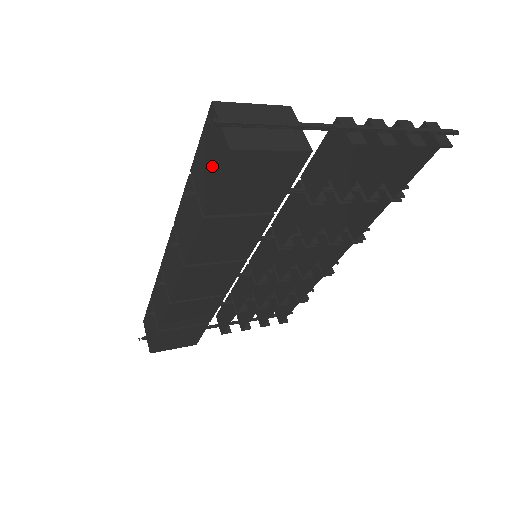
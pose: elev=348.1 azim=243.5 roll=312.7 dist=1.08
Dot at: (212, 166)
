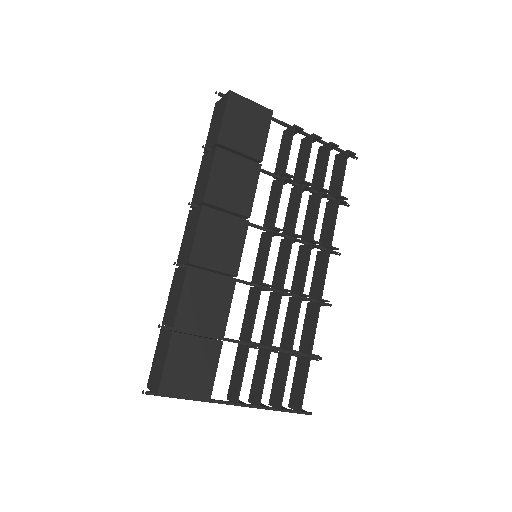
Dot at: (219, 117)
